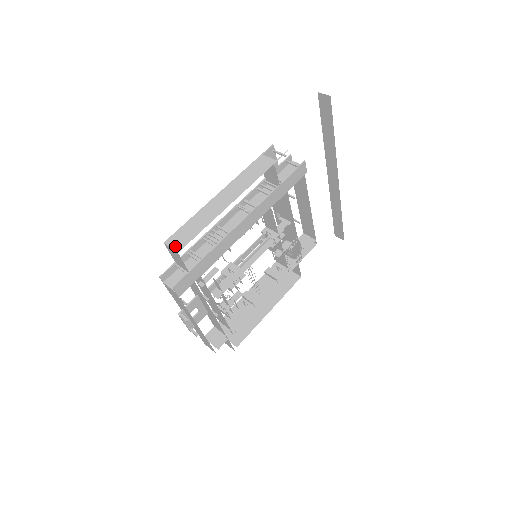
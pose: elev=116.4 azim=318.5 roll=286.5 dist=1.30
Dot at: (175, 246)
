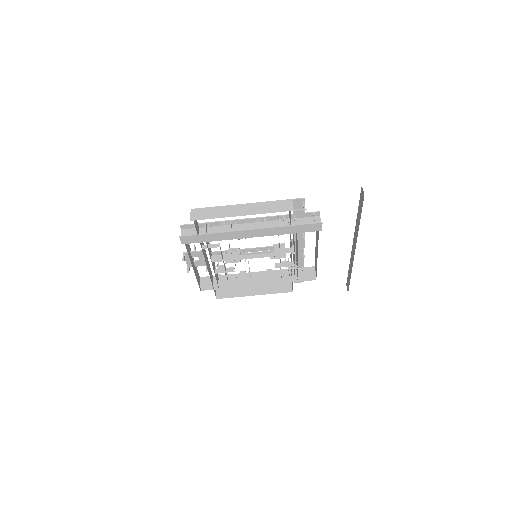
Dot at: (193, 216)
